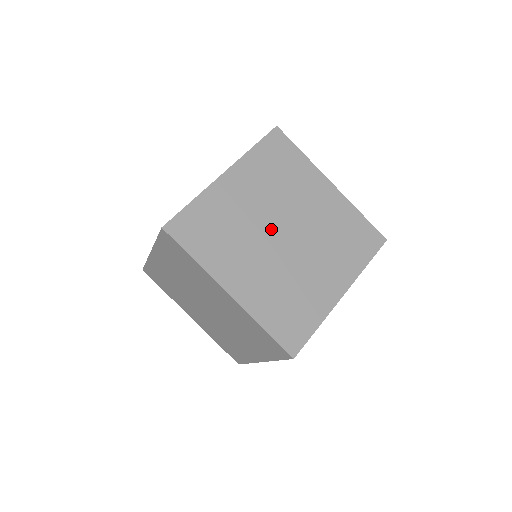
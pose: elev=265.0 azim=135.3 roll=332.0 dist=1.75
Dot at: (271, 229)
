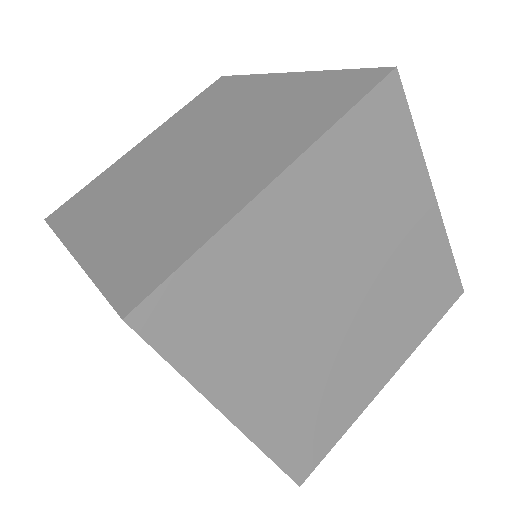
Dot at: (325, 295)
